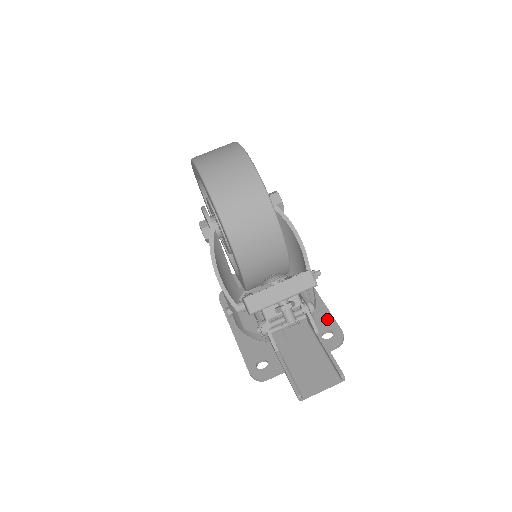
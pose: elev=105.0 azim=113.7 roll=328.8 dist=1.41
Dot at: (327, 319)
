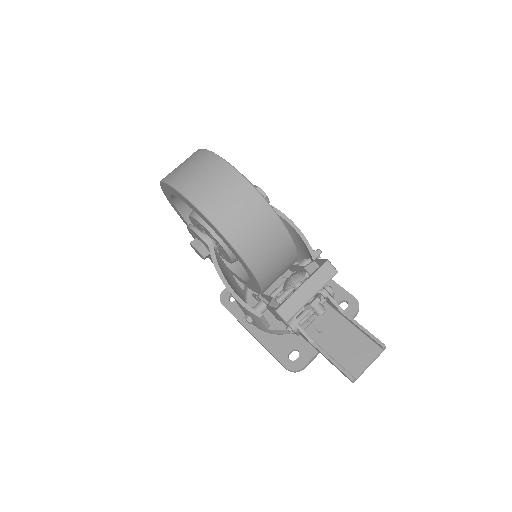
Dot at: (336, 290)
